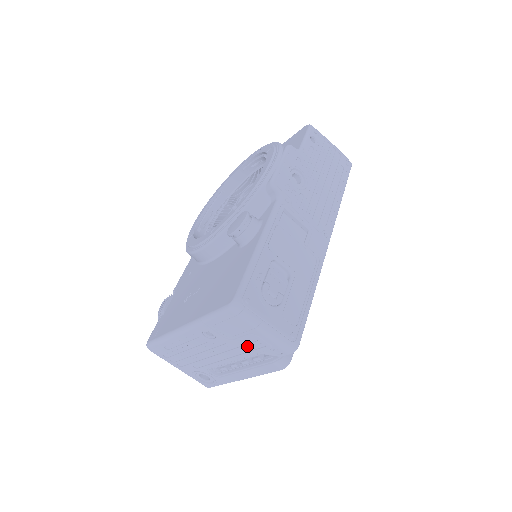
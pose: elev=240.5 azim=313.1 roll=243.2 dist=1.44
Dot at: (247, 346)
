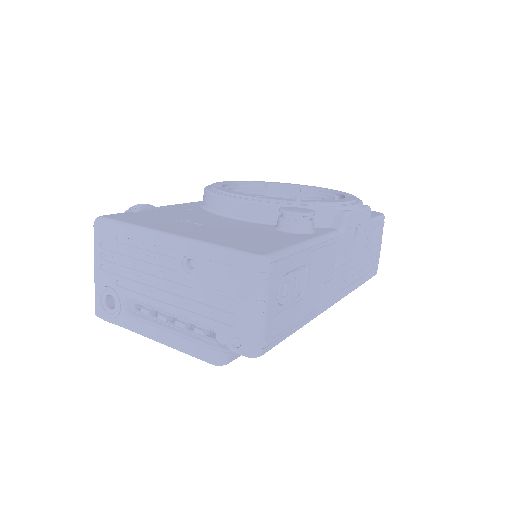
Dot at: (213, 310)
